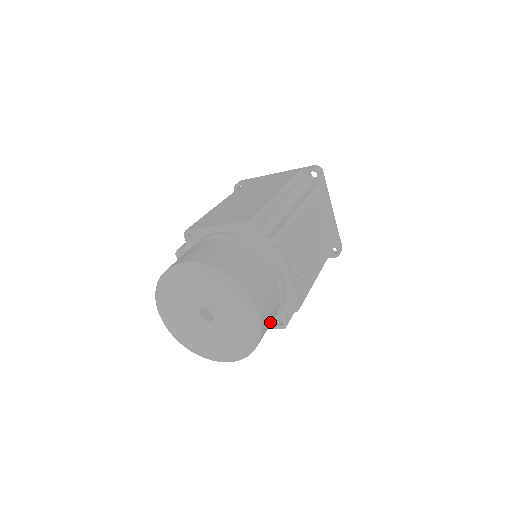
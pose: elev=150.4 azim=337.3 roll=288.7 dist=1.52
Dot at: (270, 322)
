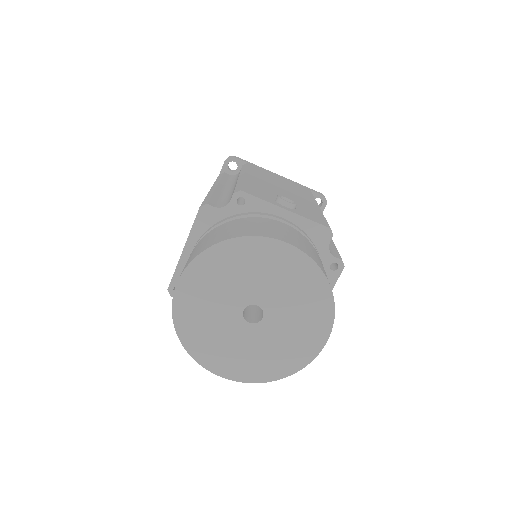
Dot at: (316, 256)
